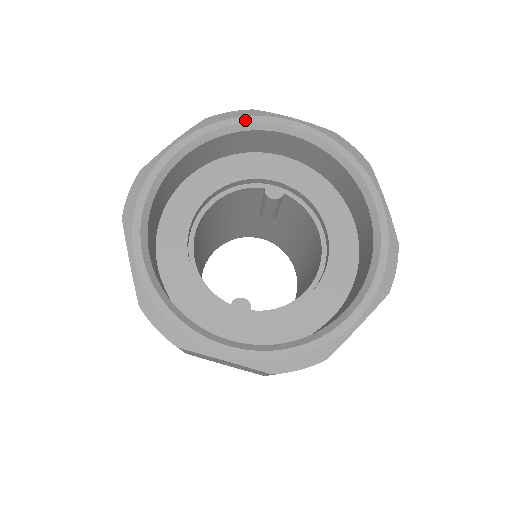
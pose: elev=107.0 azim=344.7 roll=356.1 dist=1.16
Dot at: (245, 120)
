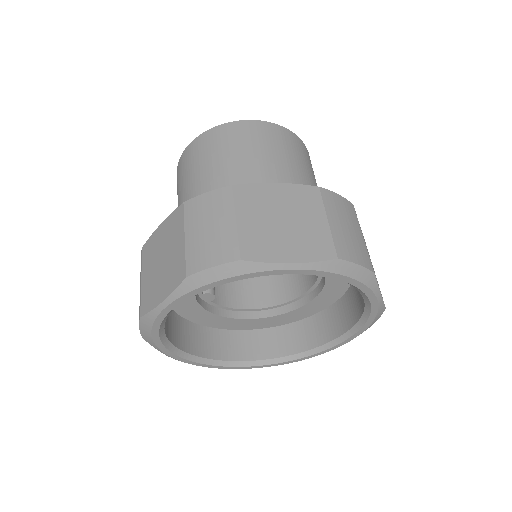
Dot at: (355, 284)
